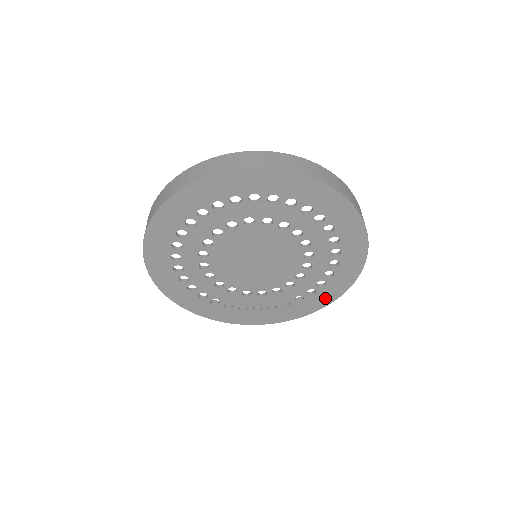
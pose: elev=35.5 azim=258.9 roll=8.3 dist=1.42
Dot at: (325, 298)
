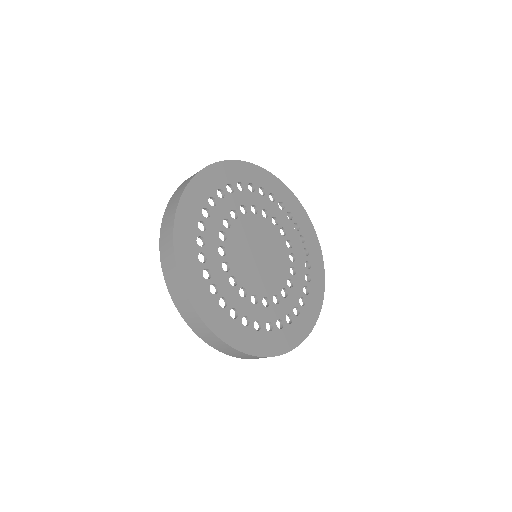
Dot at: (258, 345)
